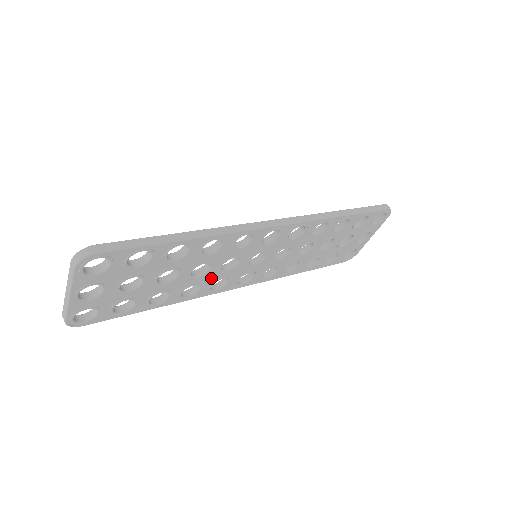
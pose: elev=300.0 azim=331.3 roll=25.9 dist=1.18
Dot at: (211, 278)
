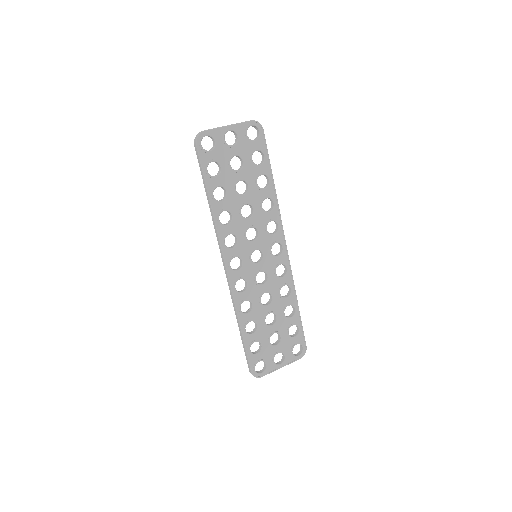
Dot at: (238, 228)
